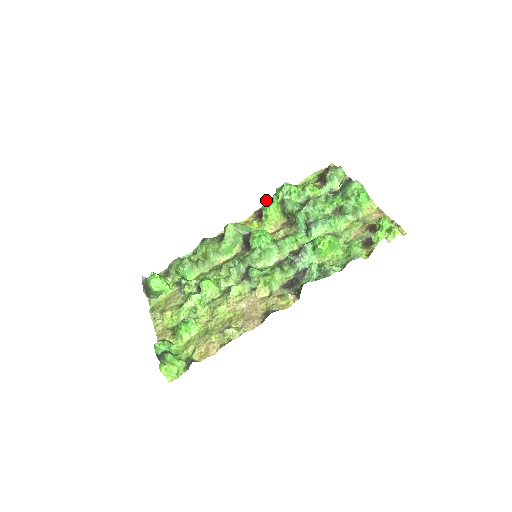
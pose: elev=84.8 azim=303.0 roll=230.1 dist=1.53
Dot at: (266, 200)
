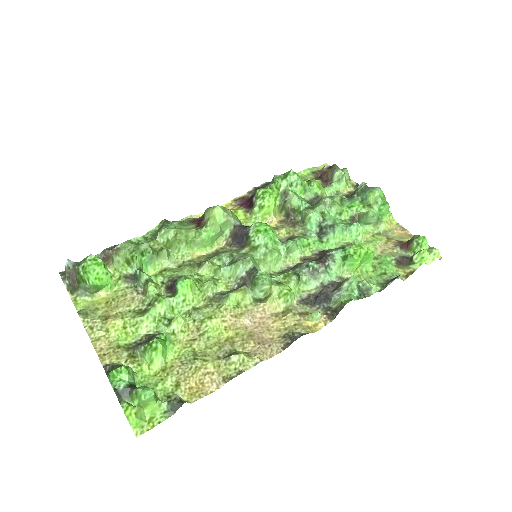
Dot at: (252, 187)
